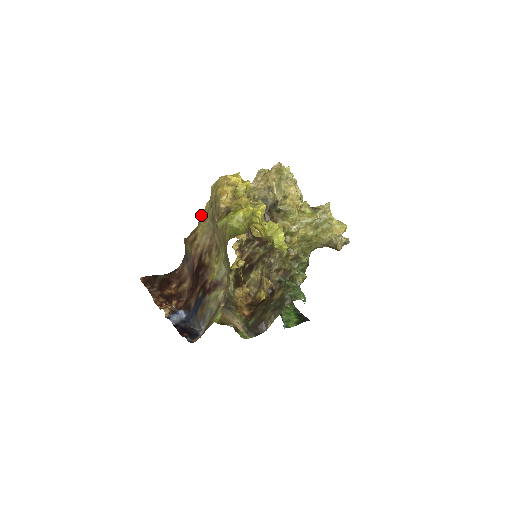
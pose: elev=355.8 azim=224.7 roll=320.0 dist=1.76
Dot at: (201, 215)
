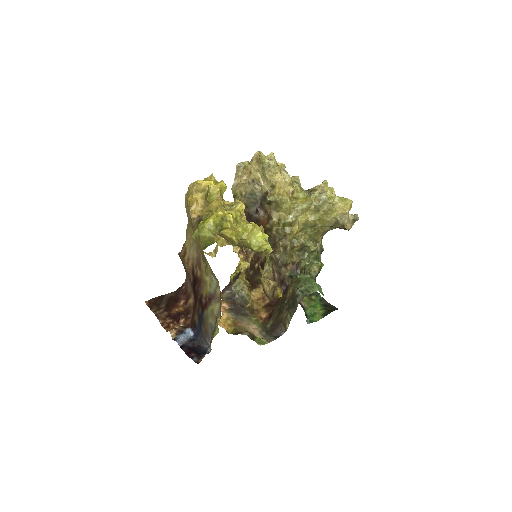
Dot at: occluded
